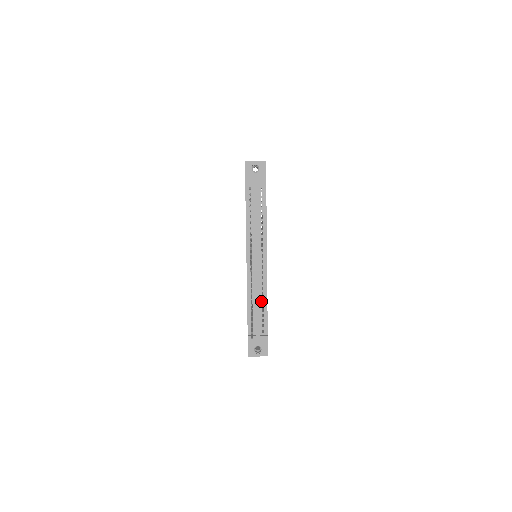
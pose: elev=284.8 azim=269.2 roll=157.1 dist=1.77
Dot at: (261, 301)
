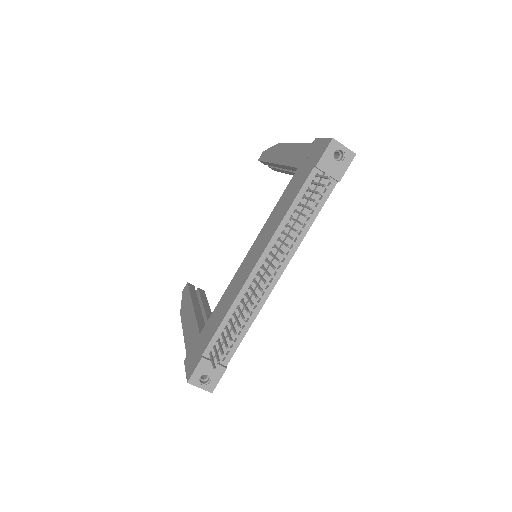
Dot at: (244, 321)
